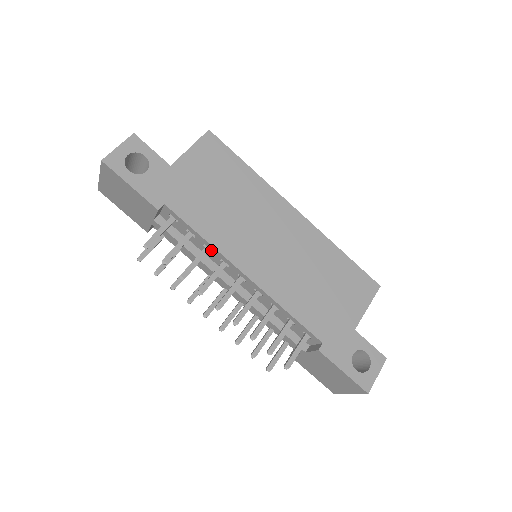
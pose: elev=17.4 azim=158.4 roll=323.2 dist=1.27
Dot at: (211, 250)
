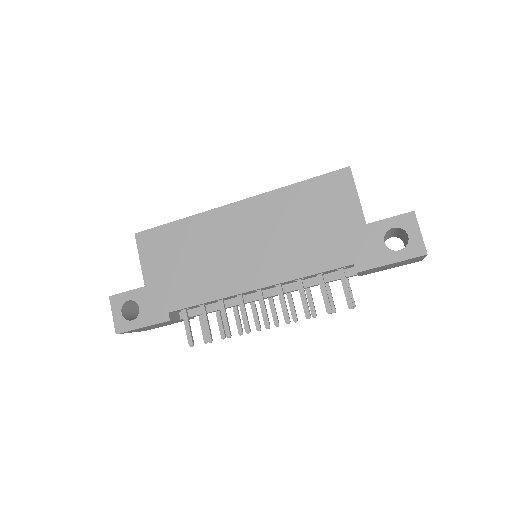
Dot at: occluded
